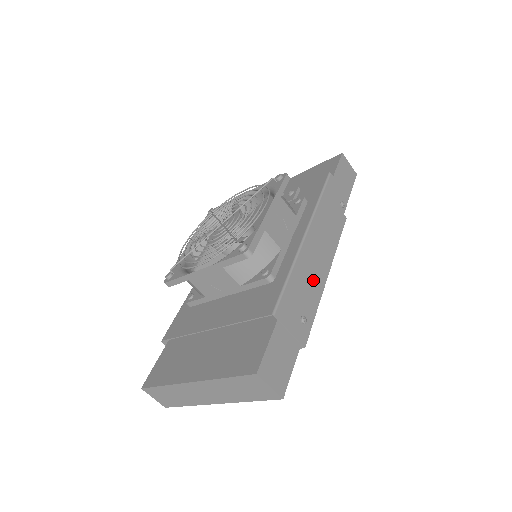
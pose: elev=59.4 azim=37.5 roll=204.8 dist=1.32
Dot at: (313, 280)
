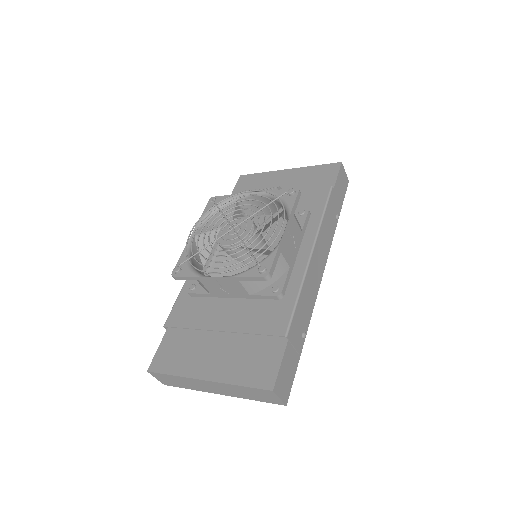
Dot at: (312, 297)
